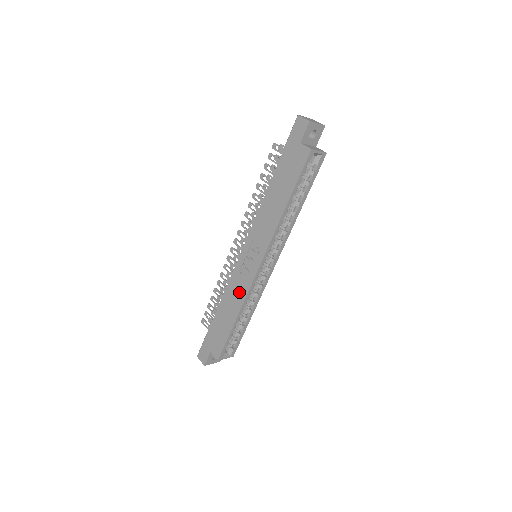
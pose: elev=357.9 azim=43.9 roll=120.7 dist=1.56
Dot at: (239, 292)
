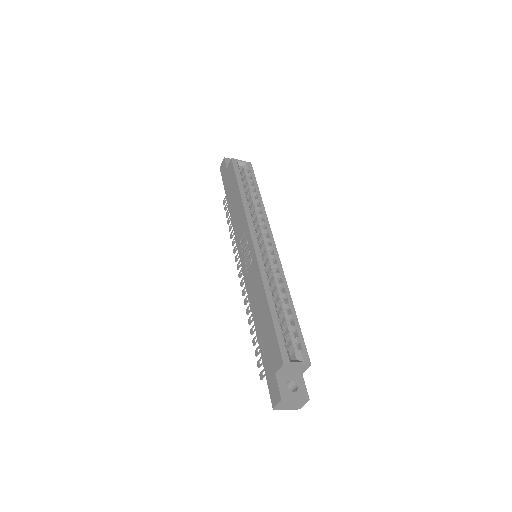
Dot at: (255, 281)
